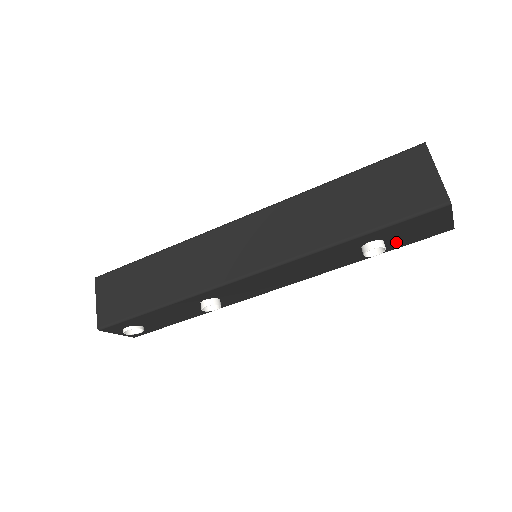
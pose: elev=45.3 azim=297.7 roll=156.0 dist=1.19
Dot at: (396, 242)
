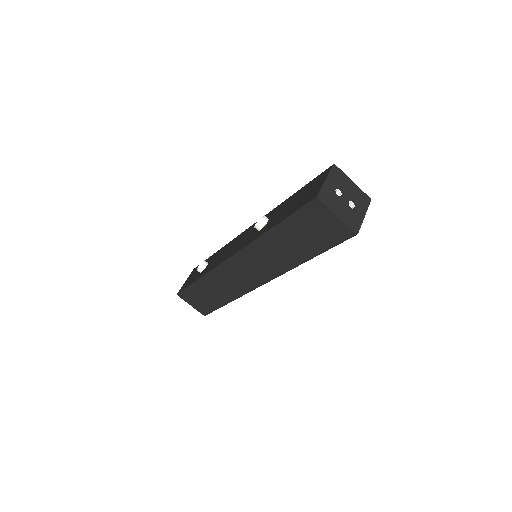
Dot at: occluded
